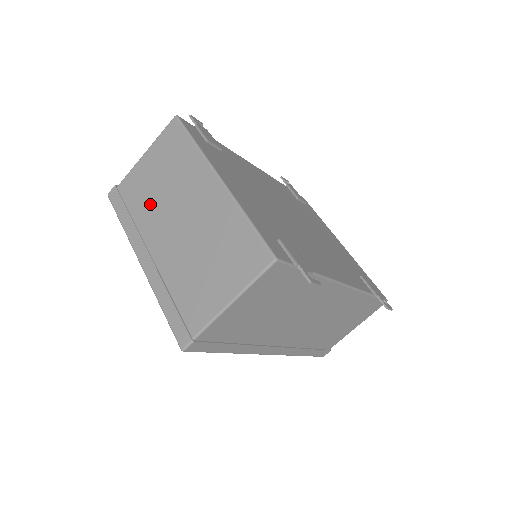
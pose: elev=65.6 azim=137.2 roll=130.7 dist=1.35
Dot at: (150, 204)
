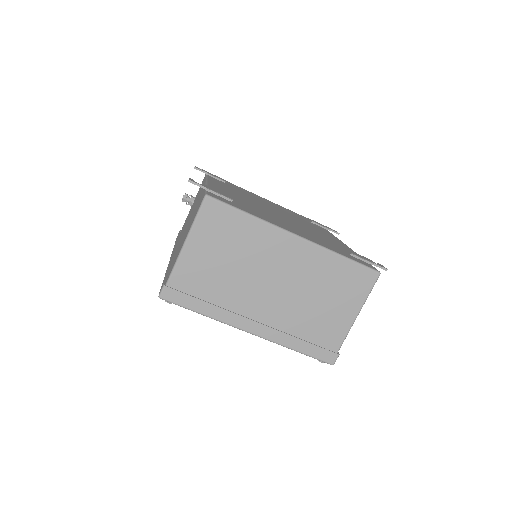
Dot at: (227, 284)
